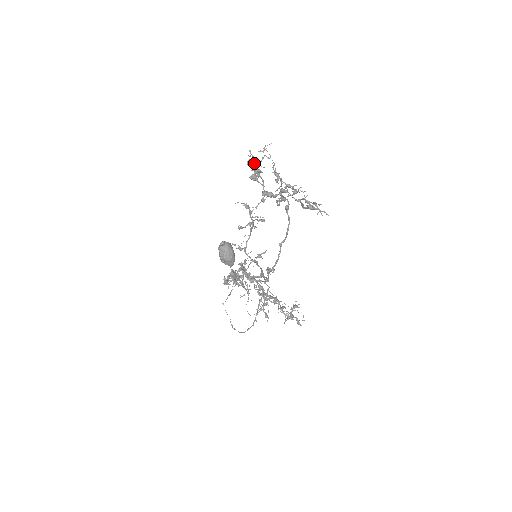
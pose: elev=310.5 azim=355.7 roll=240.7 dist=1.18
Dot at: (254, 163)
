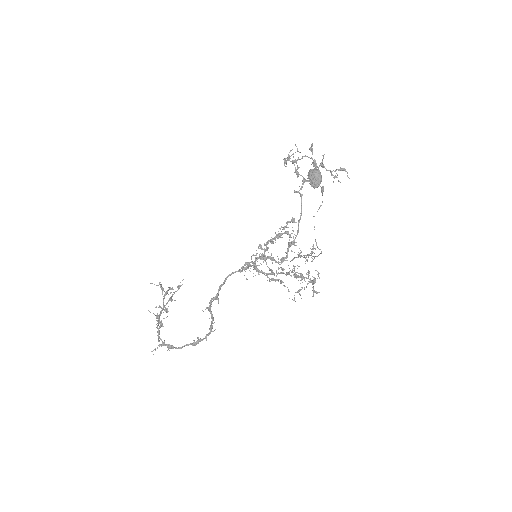
Dot at: (286, 161)
